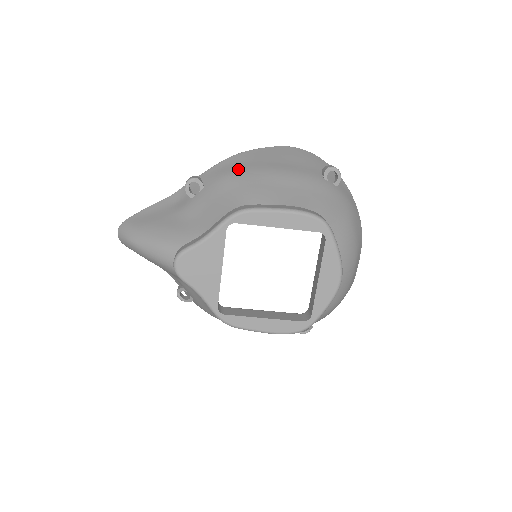
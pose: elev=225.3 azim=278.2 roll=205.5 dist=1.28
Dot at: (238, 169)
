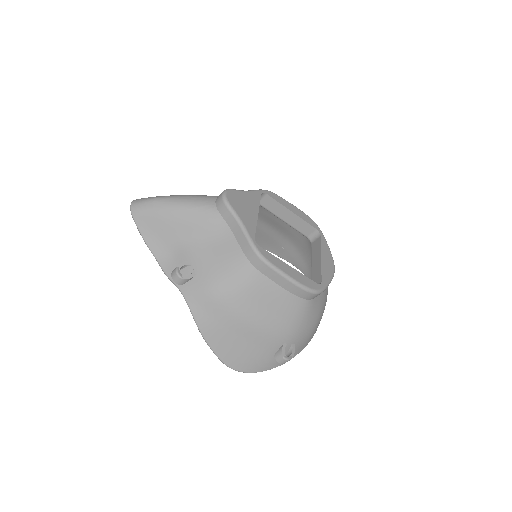
Dot at: occluded
